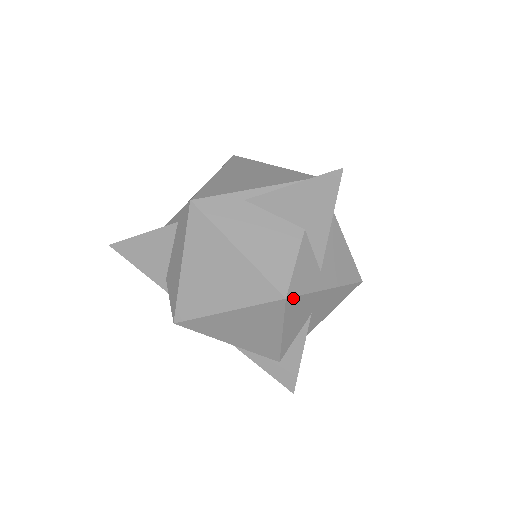
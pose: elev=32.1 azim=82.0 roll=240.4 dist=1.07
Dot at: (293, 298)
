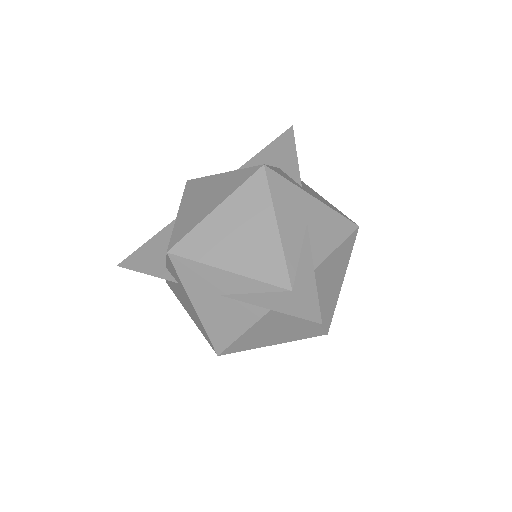
Dot at: (273, 172)
